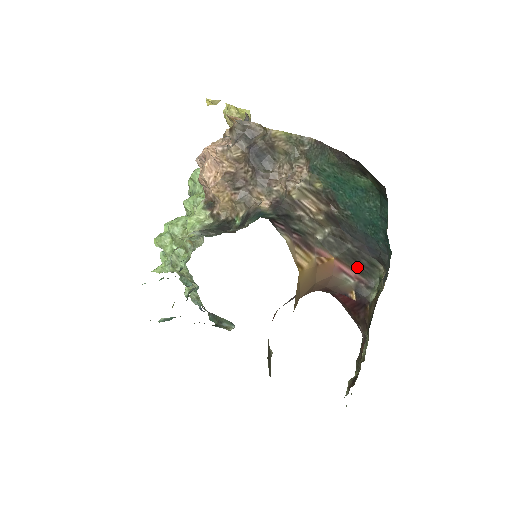
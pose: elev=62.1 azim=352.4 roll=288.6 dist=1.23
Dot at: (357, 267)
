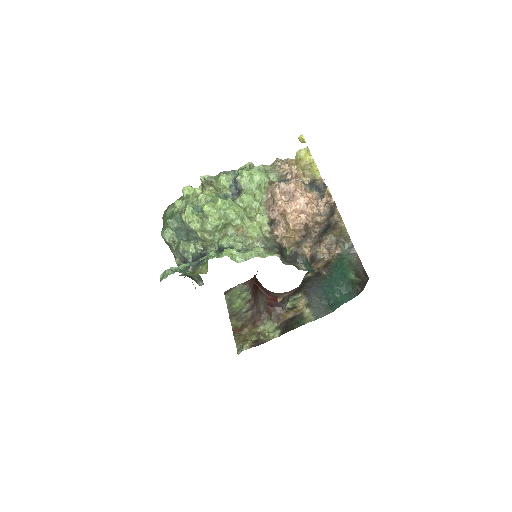
Dot at: (296, 291)
